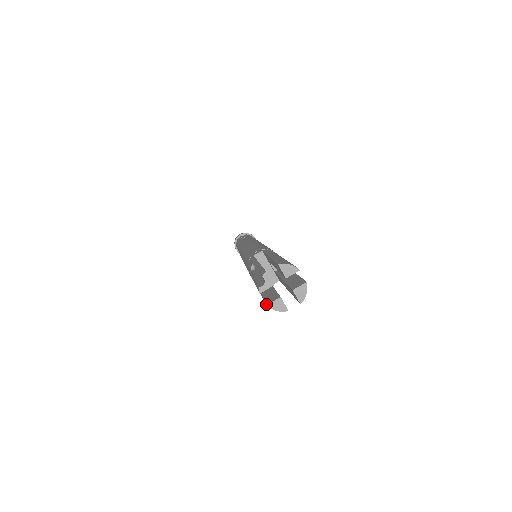
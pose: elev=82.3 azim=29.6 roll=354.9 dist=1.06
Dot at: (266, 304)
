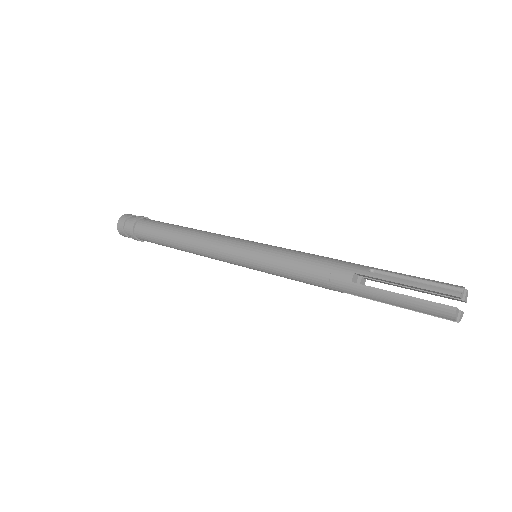
Dot at: occluded
